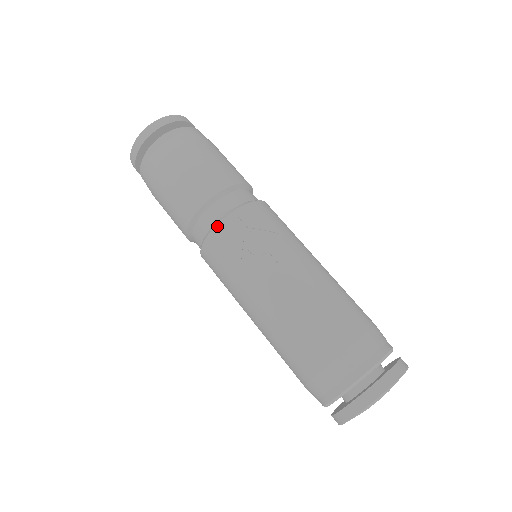
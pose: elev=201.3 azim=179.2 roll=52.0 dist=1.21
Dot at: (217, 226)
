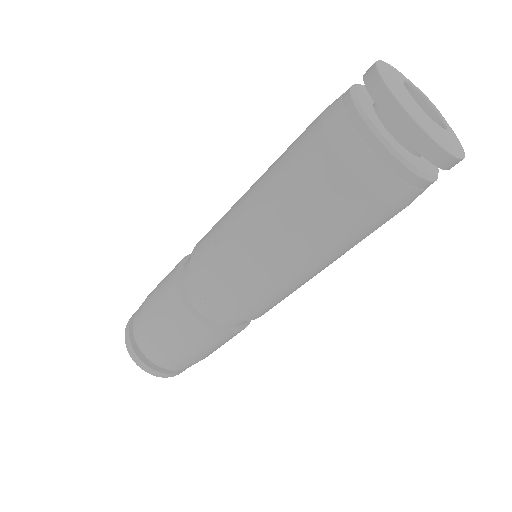
Dot at: (193, 275)
